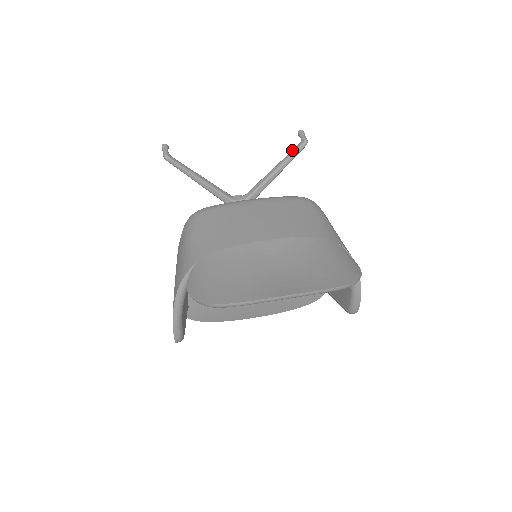
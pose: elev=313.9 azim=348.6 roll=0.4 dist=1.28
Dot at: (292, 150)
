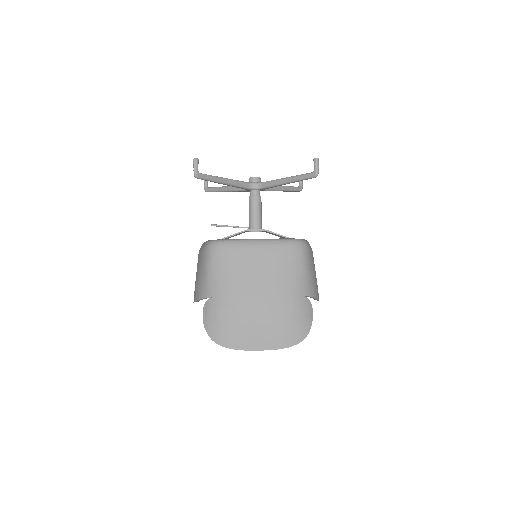
Dot at: (304, 175)
